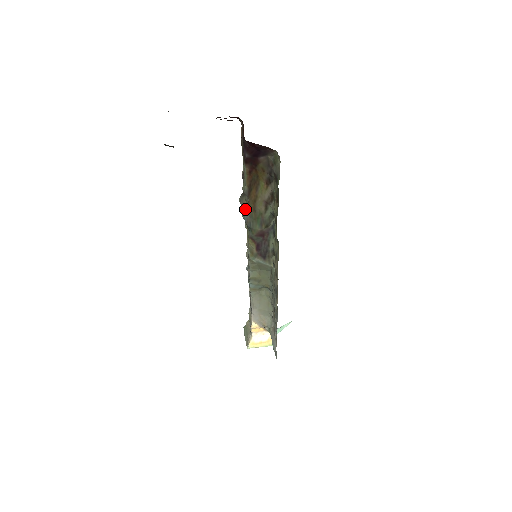
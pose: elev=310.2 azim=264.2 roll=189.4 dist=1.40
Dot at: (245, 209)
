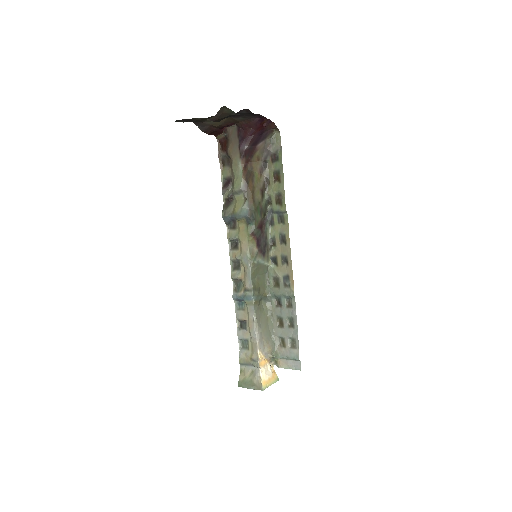
Dot at: (244, 205)
